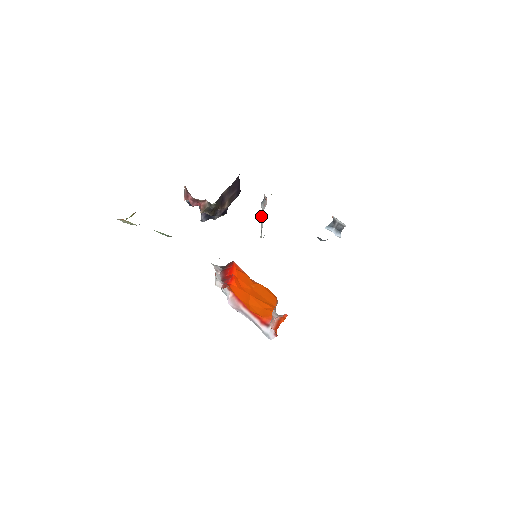
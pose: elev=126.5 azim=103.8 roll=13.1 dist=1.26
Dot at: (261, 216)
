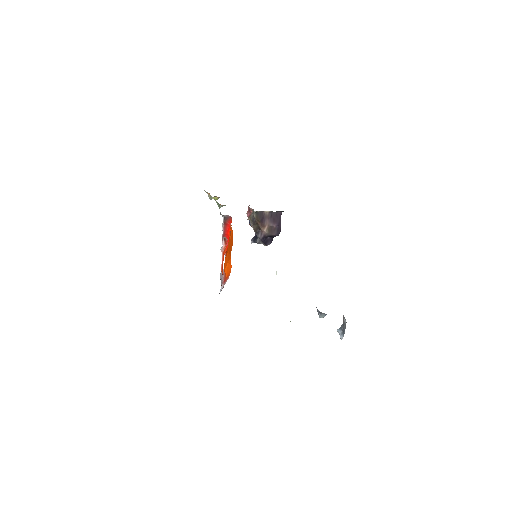
Dot at: occluded
